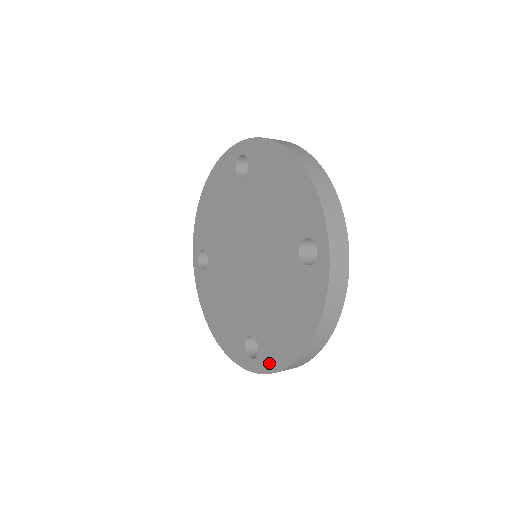
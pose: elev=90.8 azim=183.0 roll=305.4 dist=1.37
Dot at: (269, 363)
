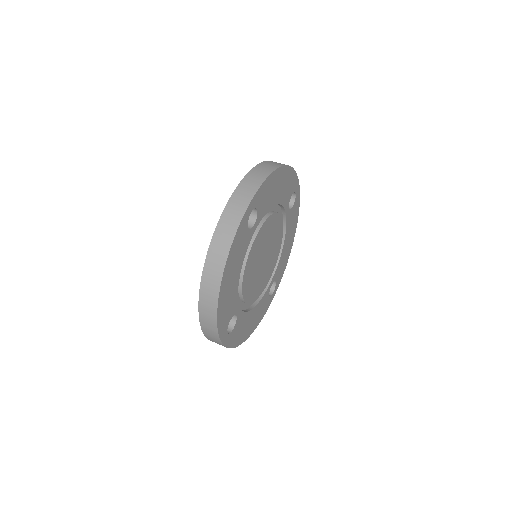
Dot at: occluded
